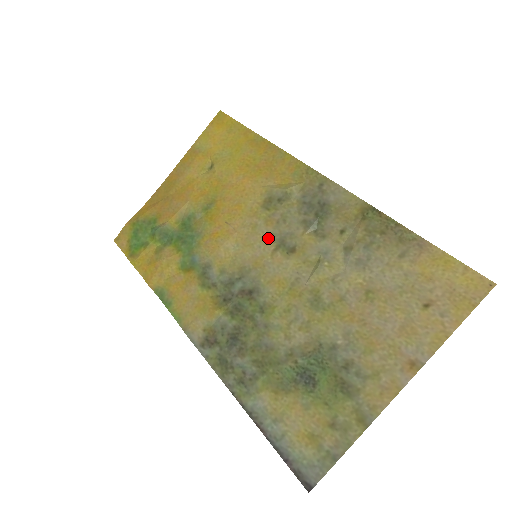
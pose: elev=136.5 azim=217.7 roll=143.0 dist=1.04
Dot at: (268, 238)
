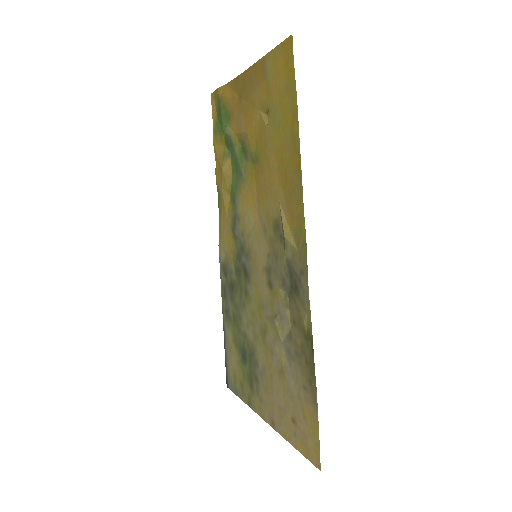
Dot at: (266, 254)
